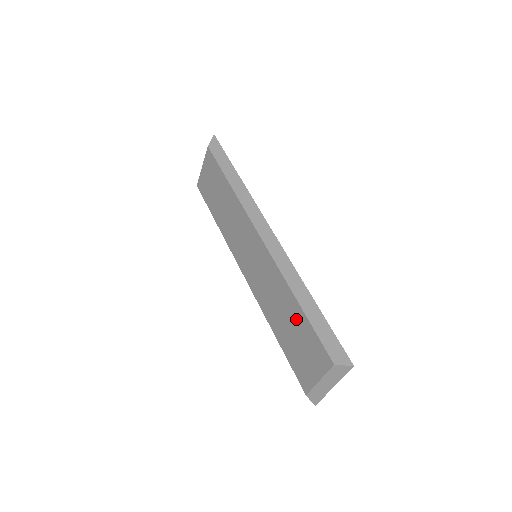
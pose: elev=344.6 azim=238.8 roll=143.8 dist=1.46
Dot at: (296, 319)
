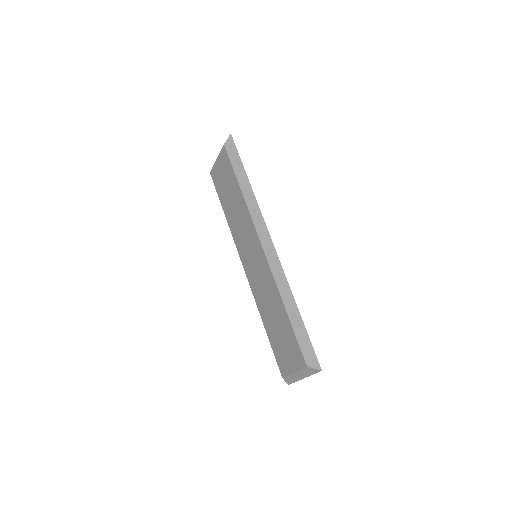
Dot at: (282, 321)
